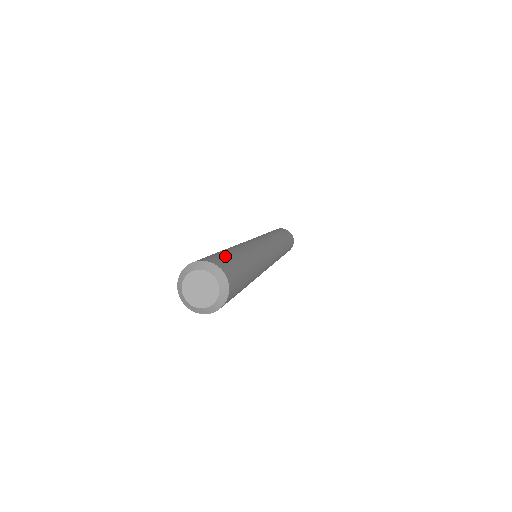
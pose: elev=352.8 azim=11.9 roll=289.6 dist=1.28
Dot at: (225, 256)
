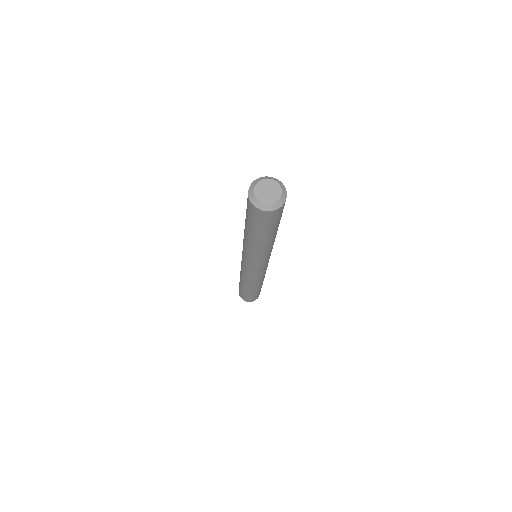
Dot at: occluded
